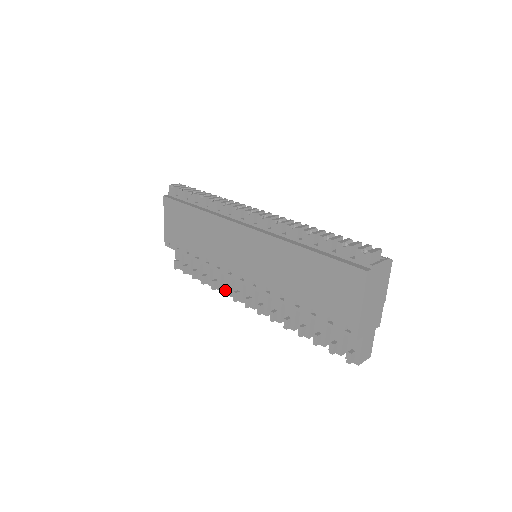
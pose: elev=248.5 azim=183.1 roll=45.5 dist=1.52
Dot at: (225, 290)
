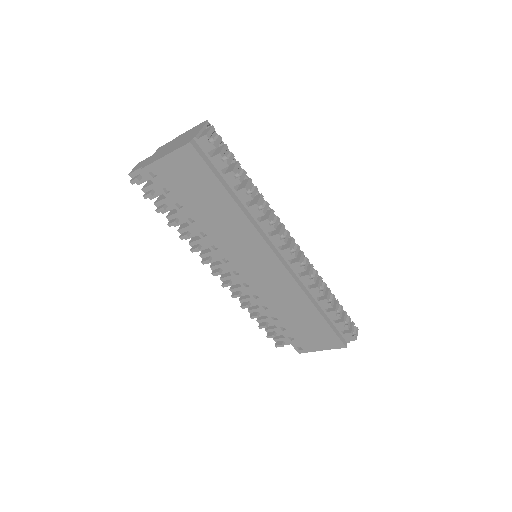
Dot at: (197, 250)
